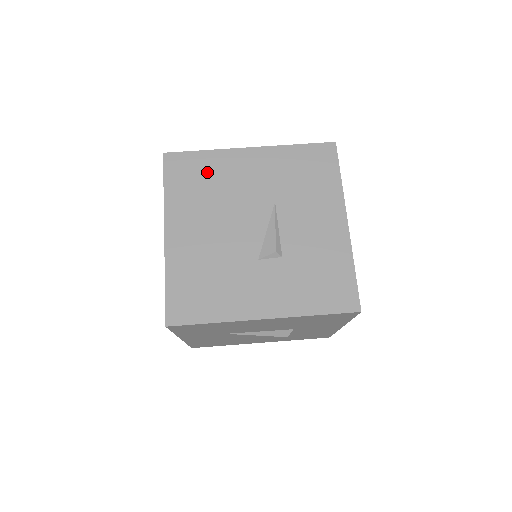
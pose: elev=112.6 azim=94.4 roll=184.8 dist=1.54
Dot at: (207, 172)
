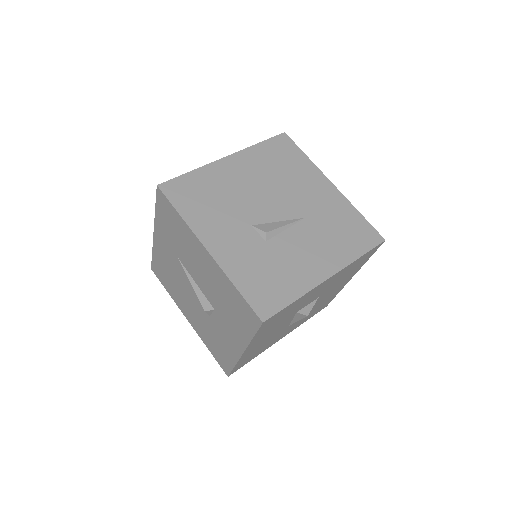
Dot at: (292, 164)
